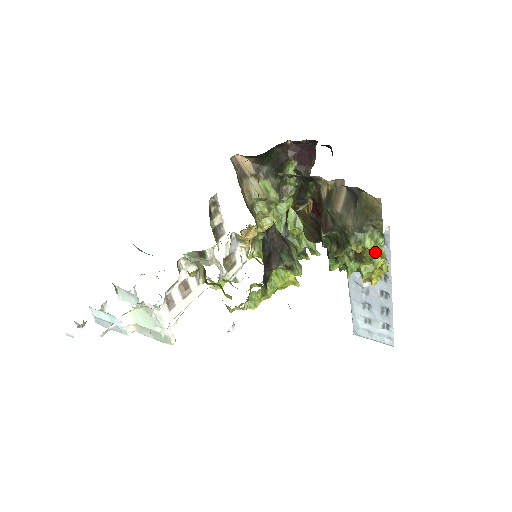
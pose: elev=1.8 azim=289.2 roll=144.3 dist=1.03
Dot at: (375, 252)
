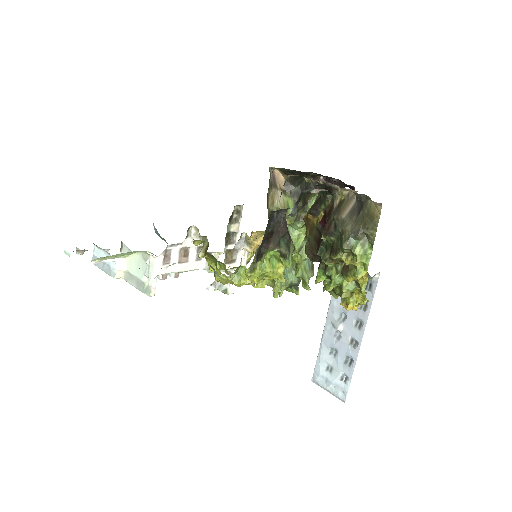
Dot at: (361, 260)
